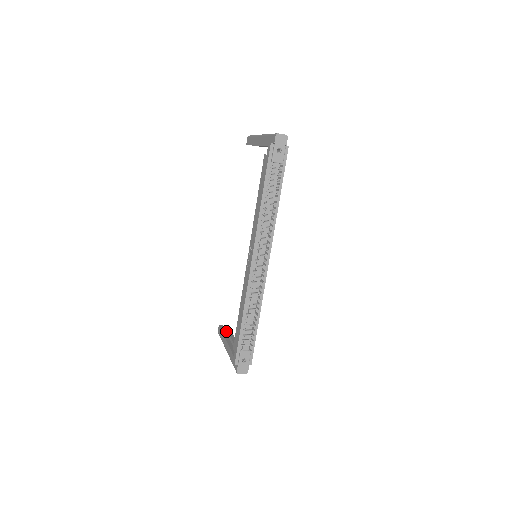
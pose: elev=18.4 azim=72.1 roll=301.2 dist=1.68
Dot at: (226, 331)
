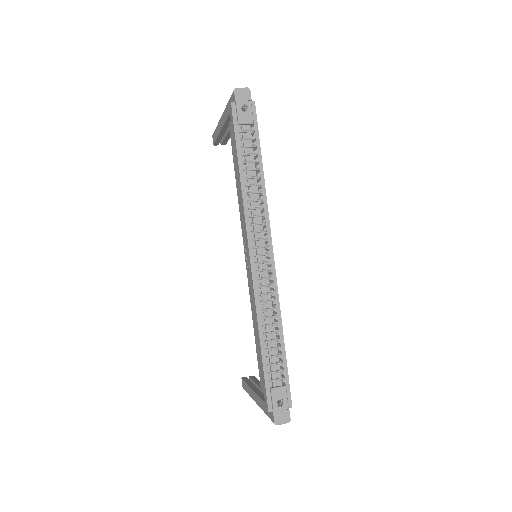
Dot at: (252, 382)
